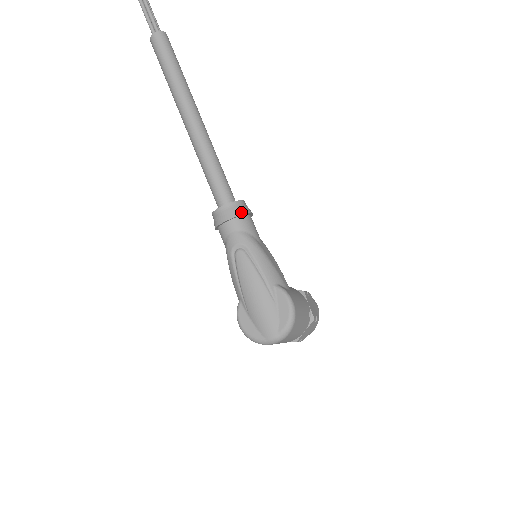
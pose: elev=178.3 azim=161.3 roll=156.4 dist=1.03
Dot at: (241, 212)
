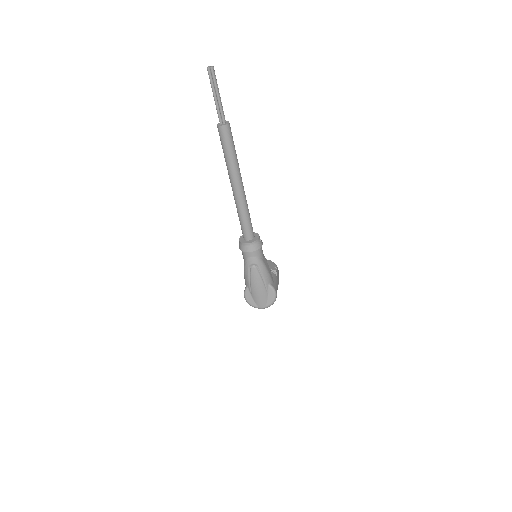
Dot at: (259, 247)
